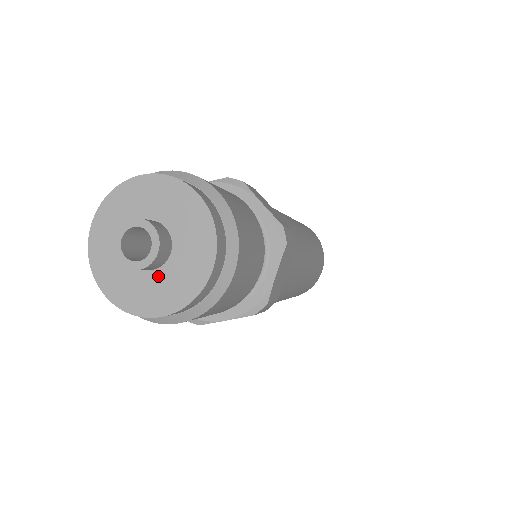
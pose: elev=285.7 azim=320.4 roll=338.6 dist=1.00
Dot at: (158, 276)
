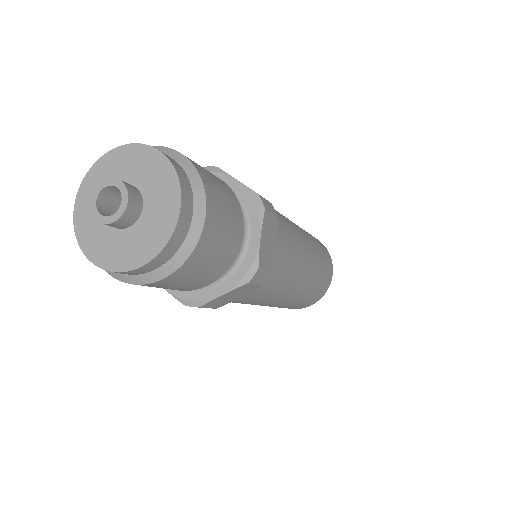
Dot at: (111, 233)
